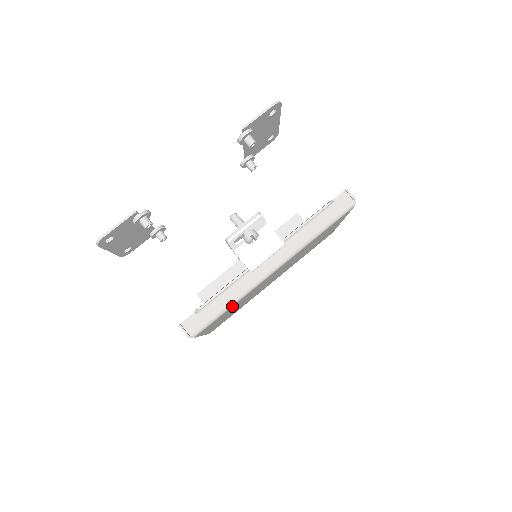
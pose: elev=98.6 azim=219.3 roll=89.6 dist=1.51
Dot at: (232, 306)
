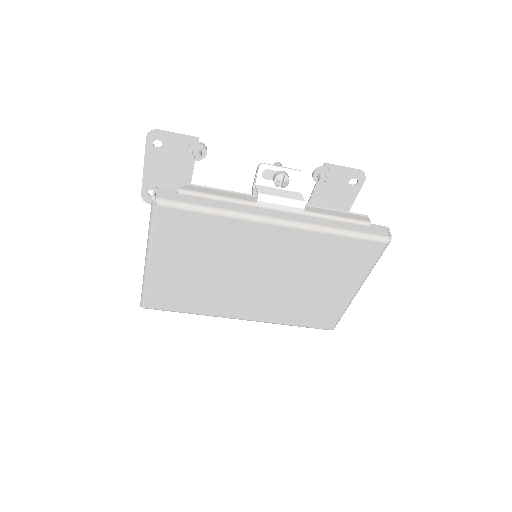
Dot at: (214, 214)
